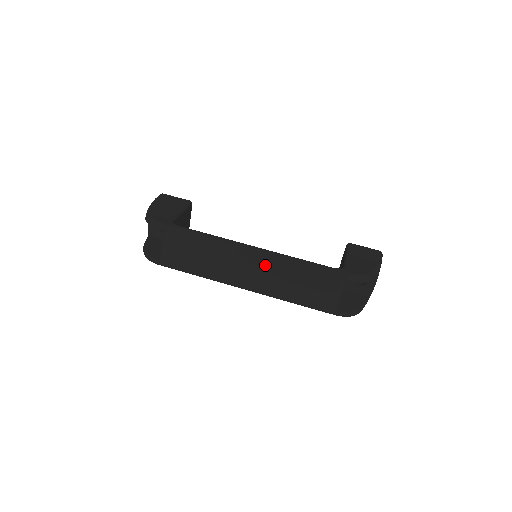
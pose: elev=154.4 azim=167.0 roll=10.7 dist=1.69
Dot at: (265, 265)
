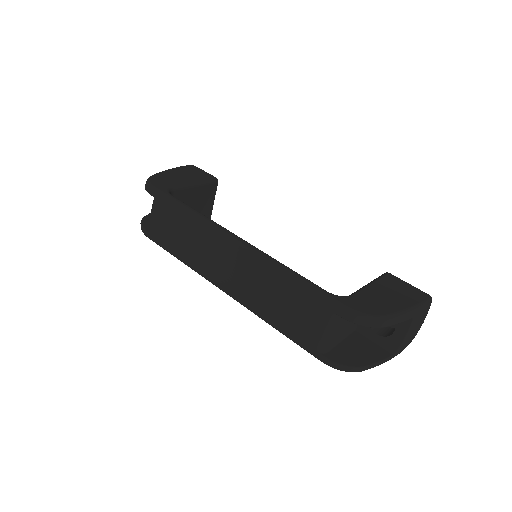
Dot at: (245, 265)
